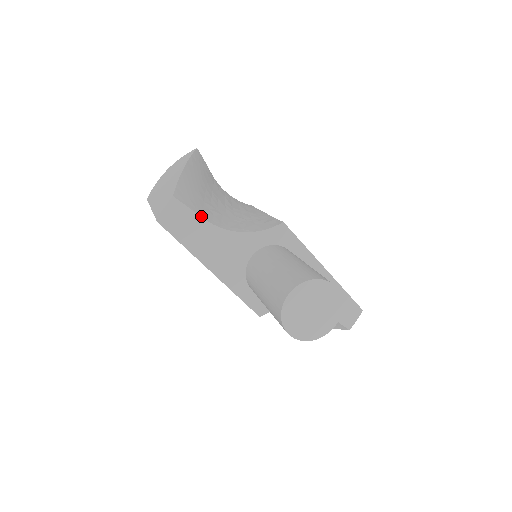
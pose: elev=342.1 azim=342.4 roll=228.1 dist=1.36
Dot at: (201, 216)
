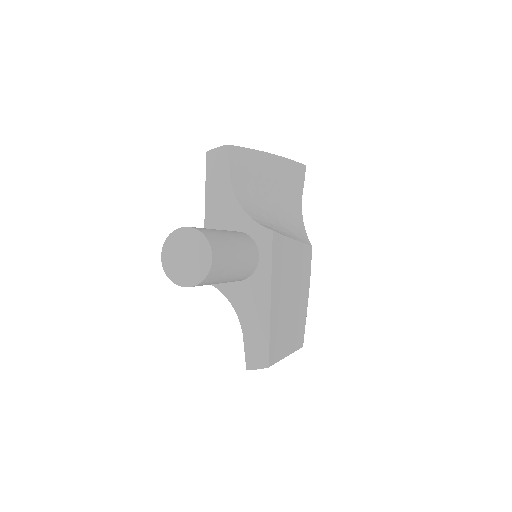
Dot at: (231, 173)
